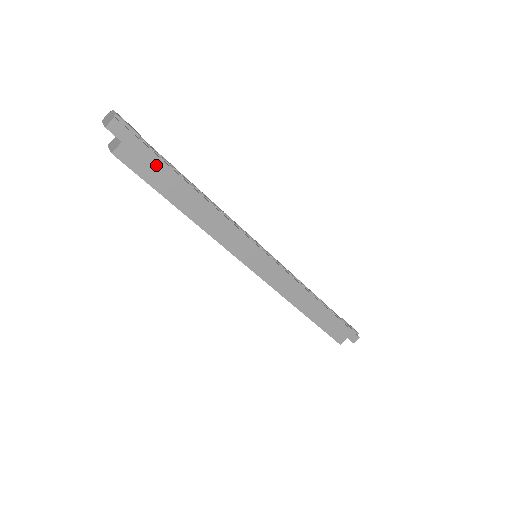
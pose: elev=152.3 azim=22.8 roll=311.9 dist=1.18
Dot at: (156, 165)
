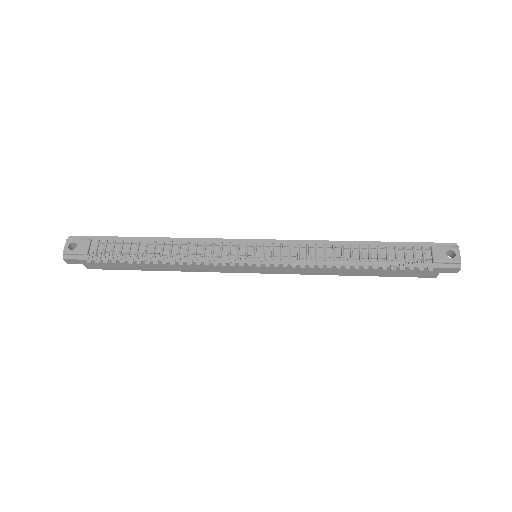
Dot at: (112, 263)
